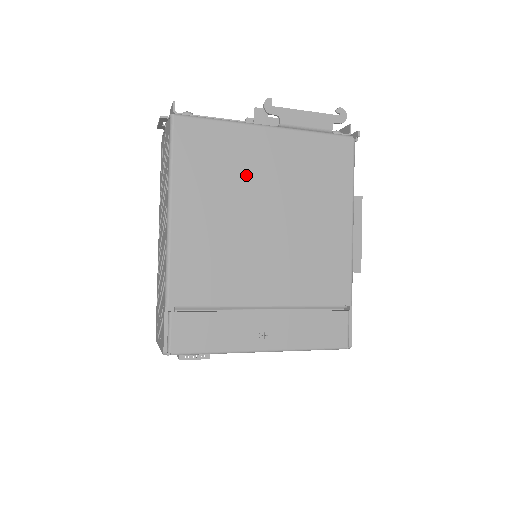
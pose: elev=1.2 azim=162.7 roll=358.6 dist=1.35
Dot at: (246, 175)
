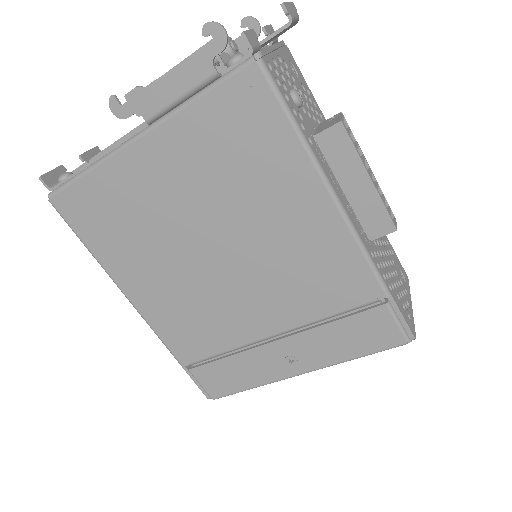
Dot at: (157, 215)
